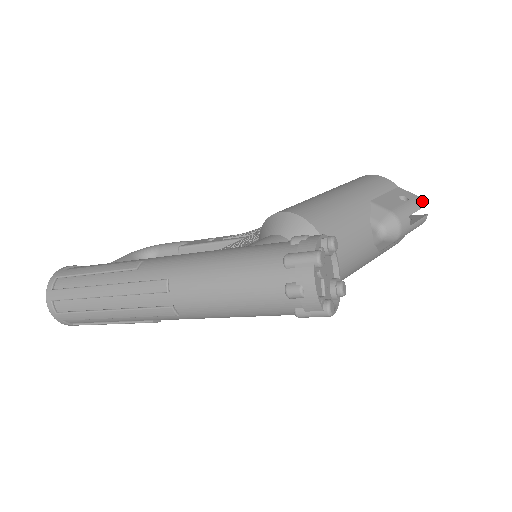
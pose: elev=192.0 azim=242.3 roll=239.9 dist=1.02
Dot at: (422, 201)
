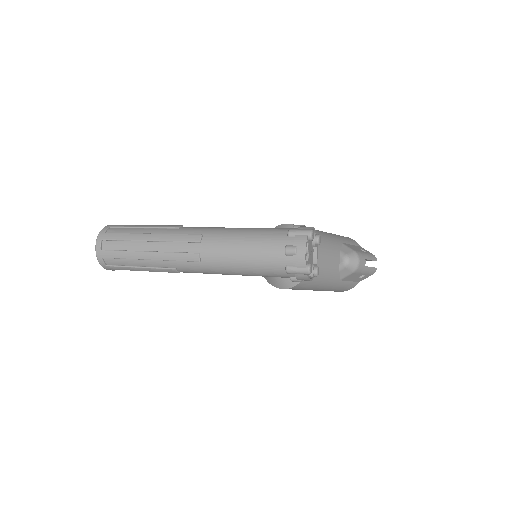
Dot at: (375, 257)
